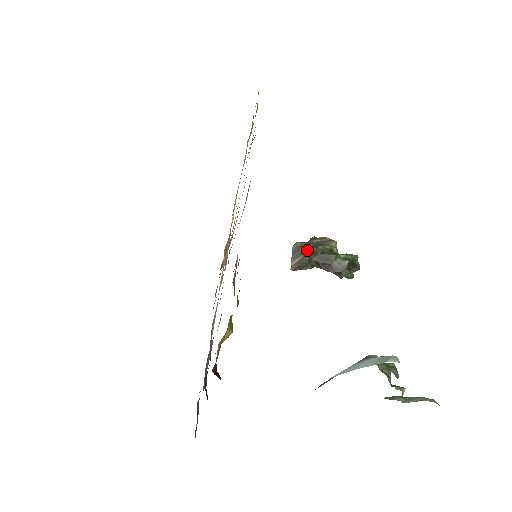
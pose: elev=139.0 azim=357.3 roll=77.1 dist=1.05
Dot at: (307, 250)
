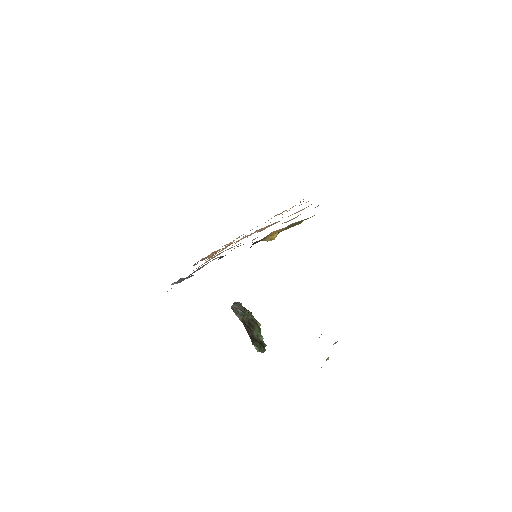
Dot at: (246, 309)
